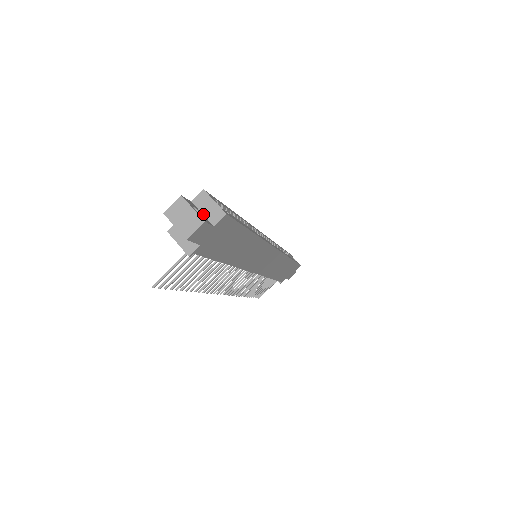
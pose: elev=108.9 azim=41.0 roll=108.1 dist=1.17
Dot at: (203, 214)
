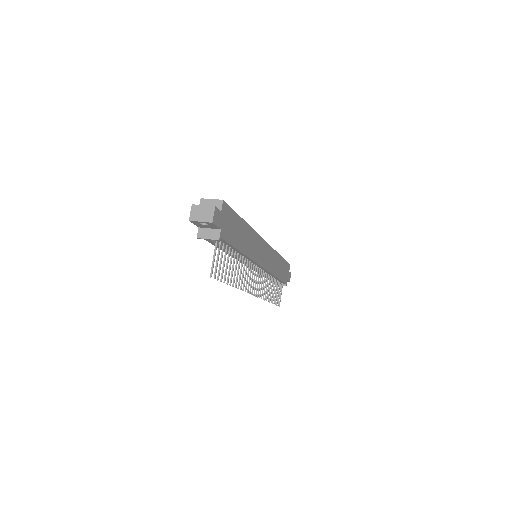
Dot at: occluded
